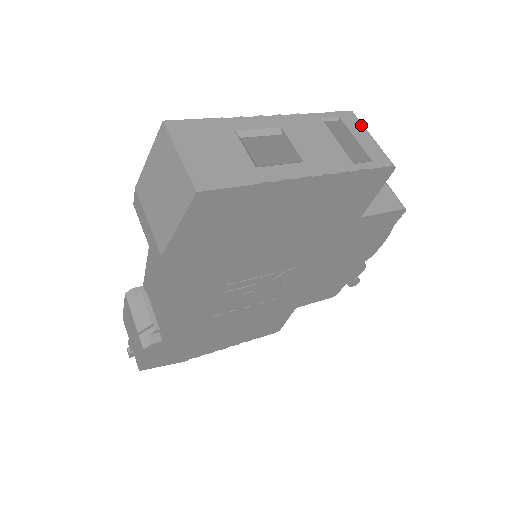
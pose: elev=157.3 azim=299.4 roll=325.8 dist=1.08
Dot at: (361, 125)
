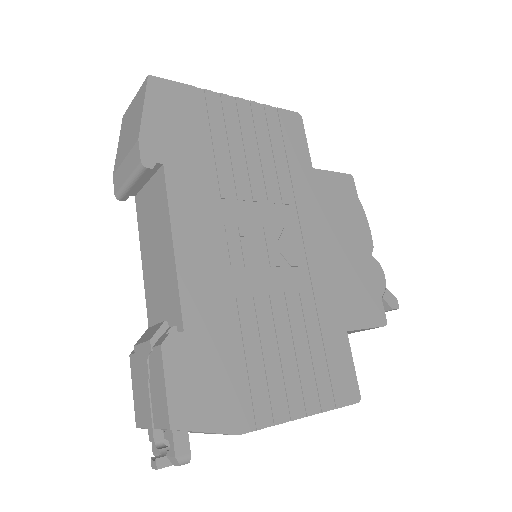
Dot at: occluded
